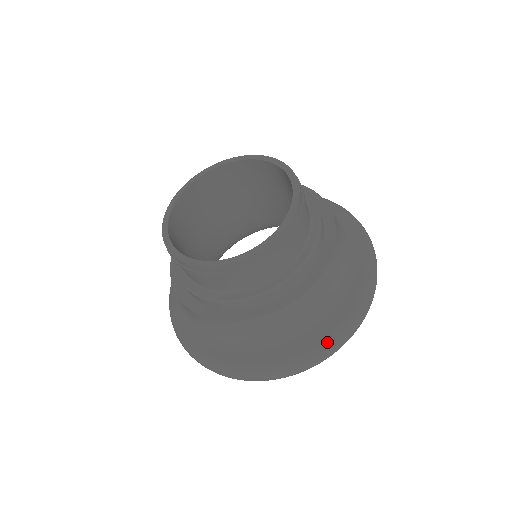
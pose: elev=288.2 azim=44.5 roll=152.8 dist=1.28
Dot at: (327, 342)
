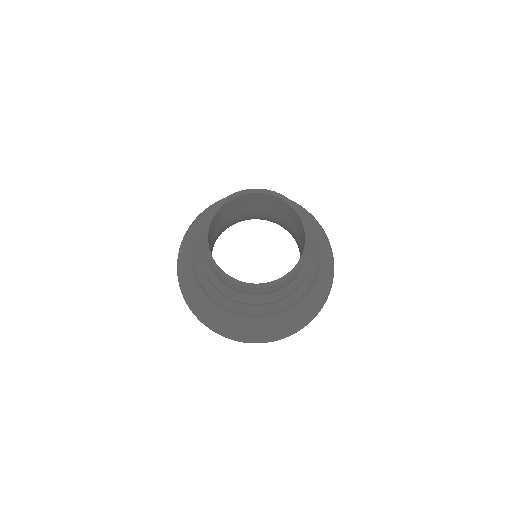
Dot at: (241, 337)
